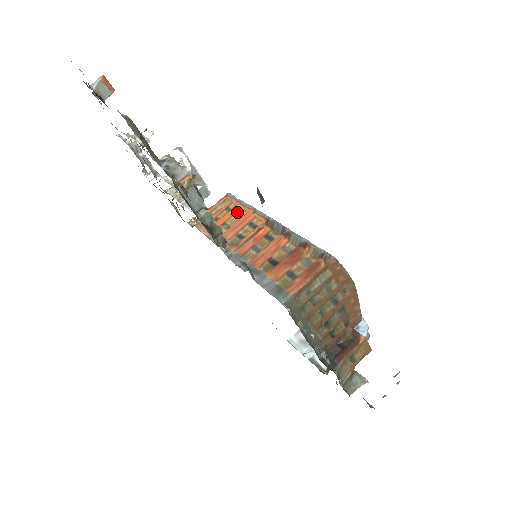
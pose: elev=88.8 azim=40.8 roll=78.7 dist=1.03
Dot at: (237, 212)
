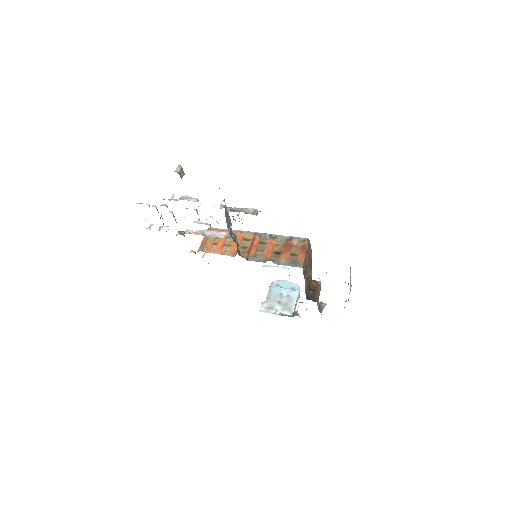
Dot at: (228, 236)
